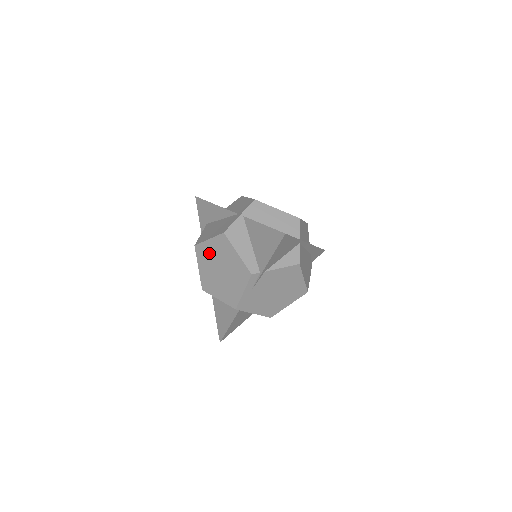
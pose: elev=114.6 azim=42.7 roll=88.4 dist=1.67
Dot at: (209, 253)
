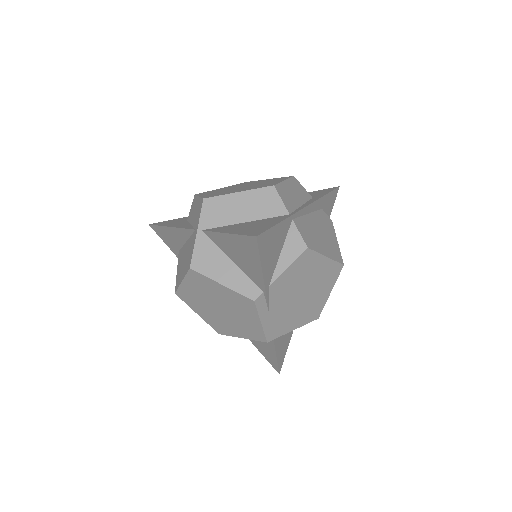
Dot at: (194, 296)
